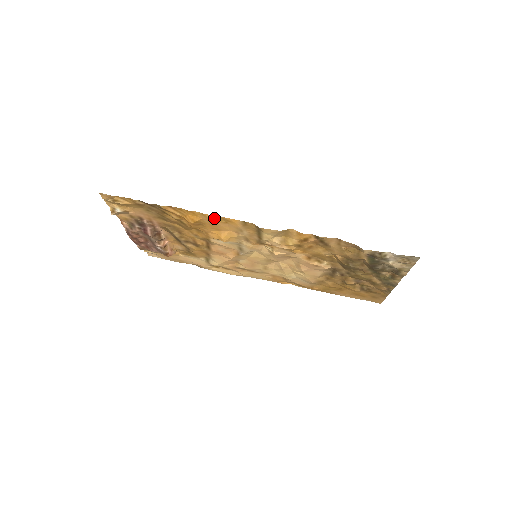
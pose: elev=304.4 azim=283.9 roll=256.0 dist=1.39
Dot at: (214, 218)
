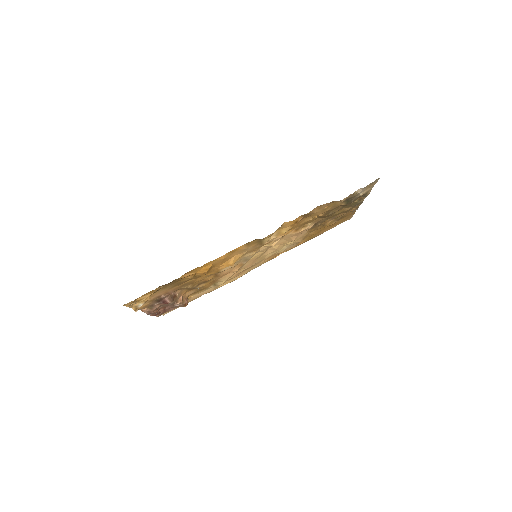
Dot at: (223, 257)
